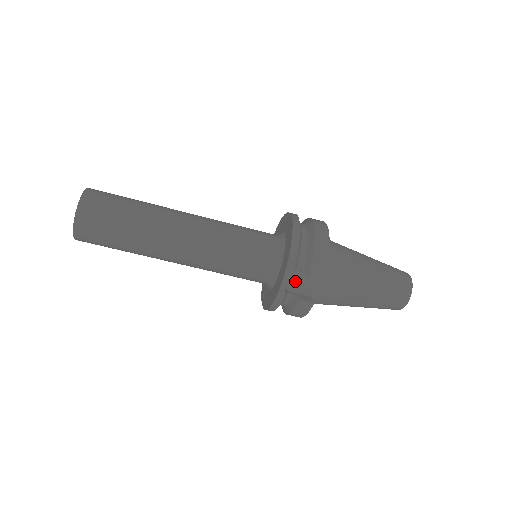
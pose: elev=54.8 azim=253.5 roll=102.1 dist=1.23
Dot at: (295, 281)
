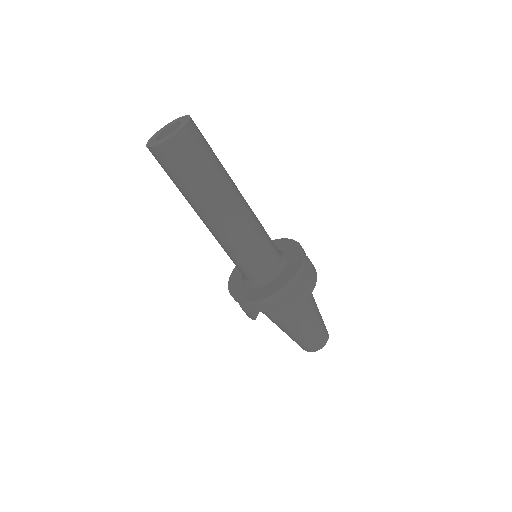
Dot at: occluded
